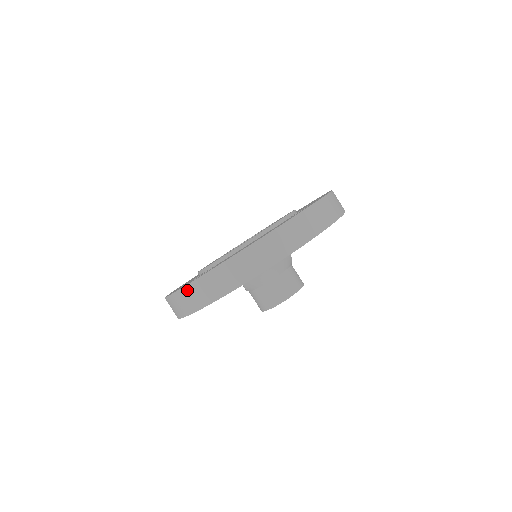
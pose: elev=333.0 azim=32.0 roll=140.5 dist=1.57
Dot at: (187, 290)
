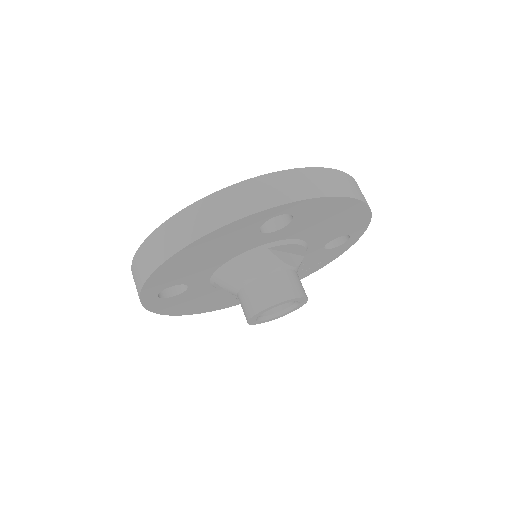
Dot at: (133, 278)
